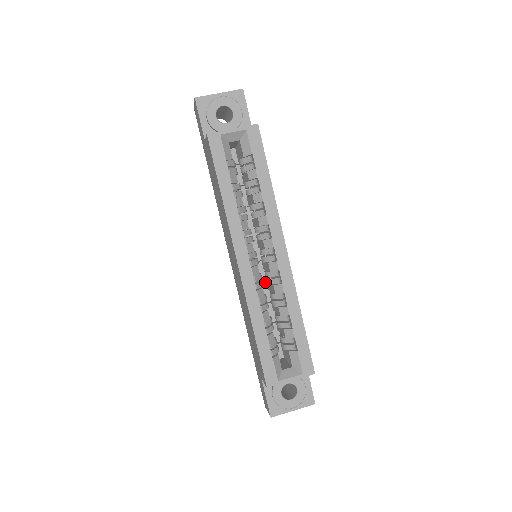
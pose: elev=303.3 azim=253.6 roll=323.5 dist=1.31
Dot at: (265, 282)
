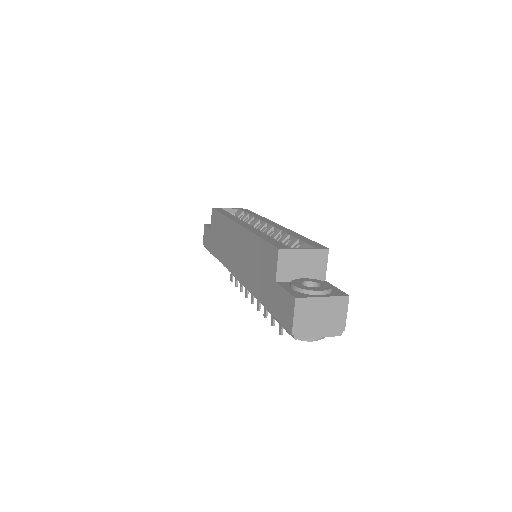
Dot at: occluded
